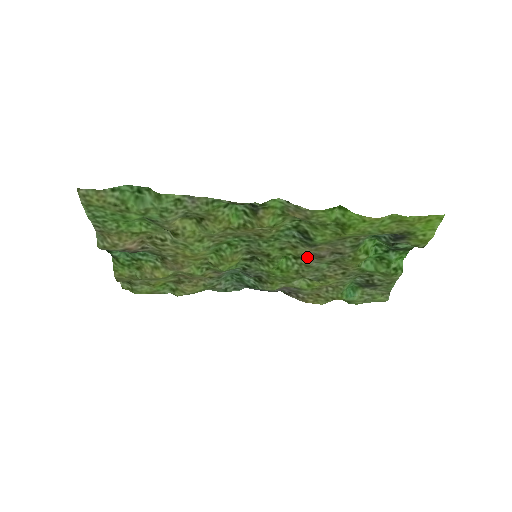
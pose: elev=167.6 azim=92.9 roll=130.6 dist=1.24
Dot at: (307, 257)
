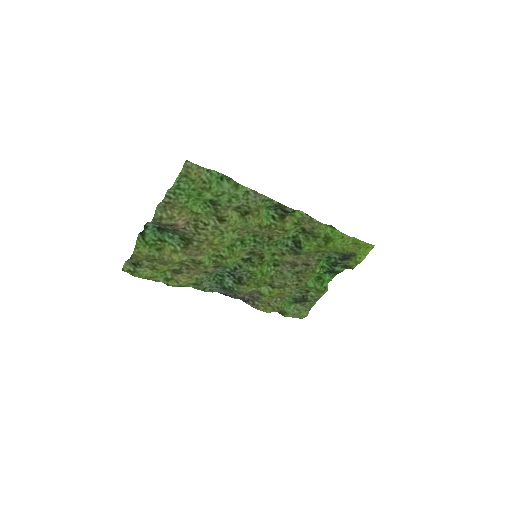
Dot at: (285, 265)
